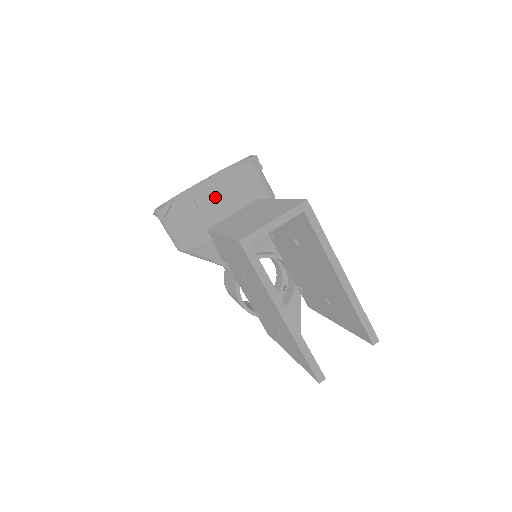
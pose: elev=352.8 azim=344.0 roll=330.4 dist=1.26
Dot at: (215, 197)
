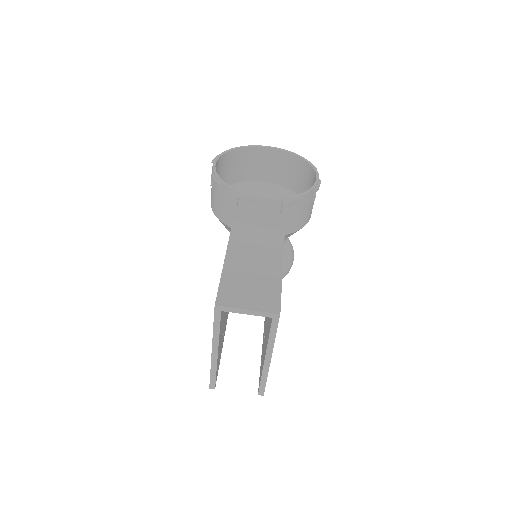
Dot at: (254, 208)
